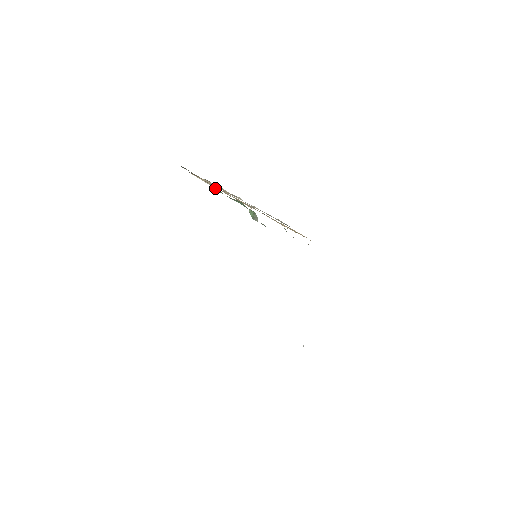
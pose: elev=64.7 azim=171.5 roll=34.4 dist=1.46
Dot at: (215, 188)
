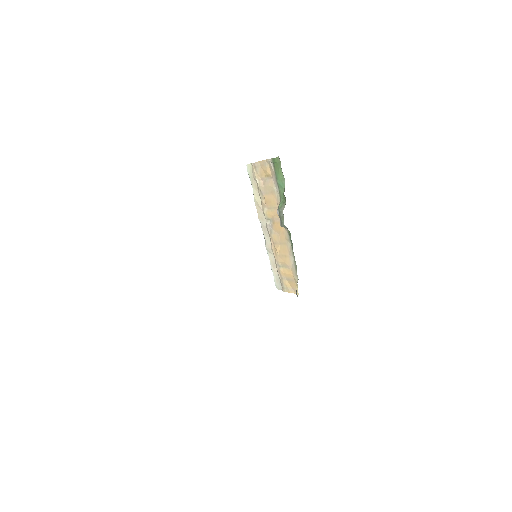
Dot at: (273, 164)
